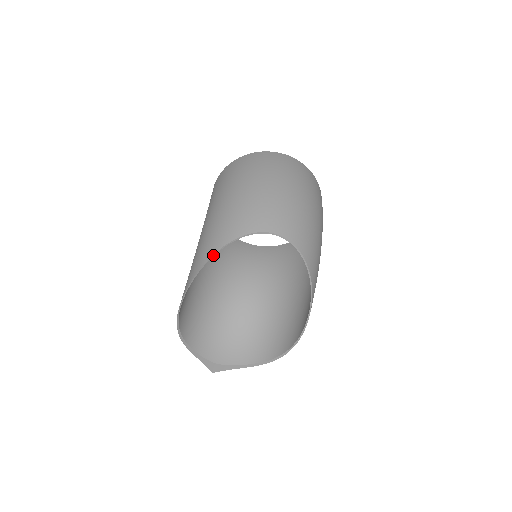
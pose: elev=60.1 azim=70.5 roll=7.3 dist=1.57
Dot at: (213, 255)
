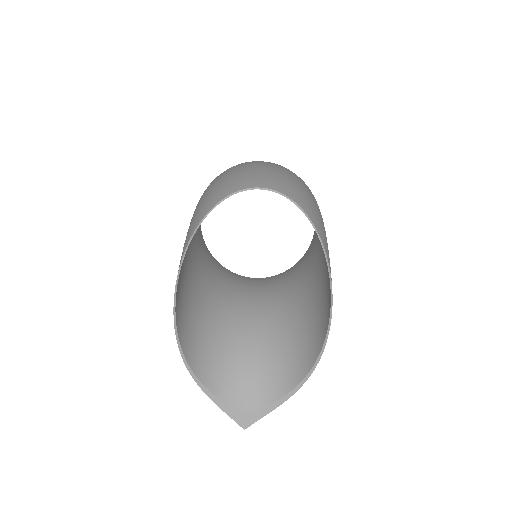
Dot at: (197, 227)
